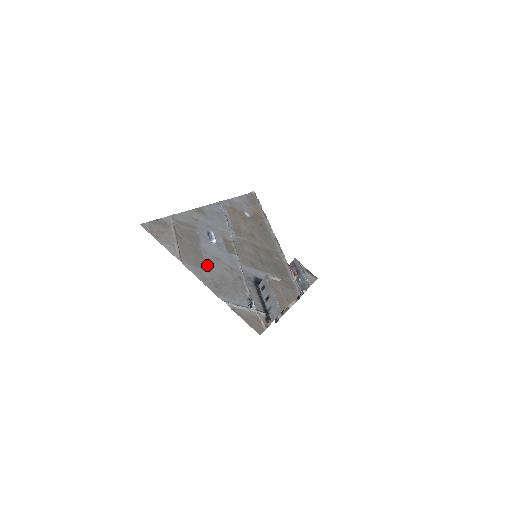
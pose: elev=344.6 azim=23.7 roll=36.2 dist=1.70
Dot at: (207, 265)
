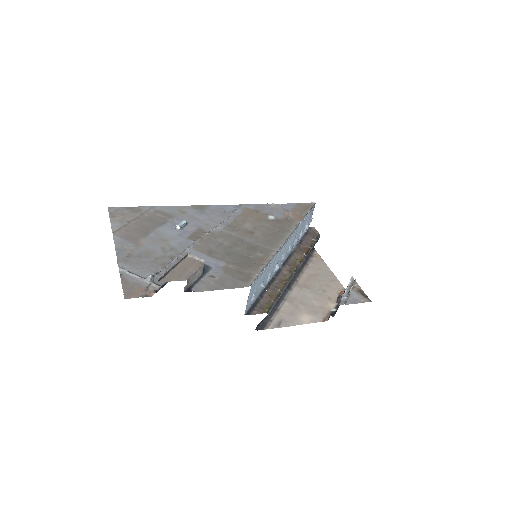
Dot at: (142, 241)
